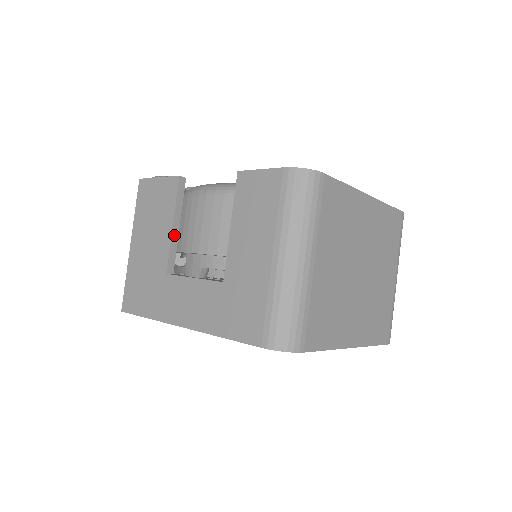
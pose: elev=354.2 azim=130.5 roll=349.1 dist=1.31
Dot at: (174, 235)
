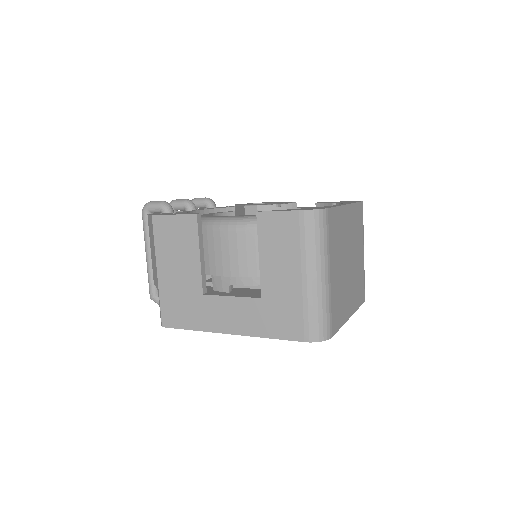
Dot at: (202, 262)
